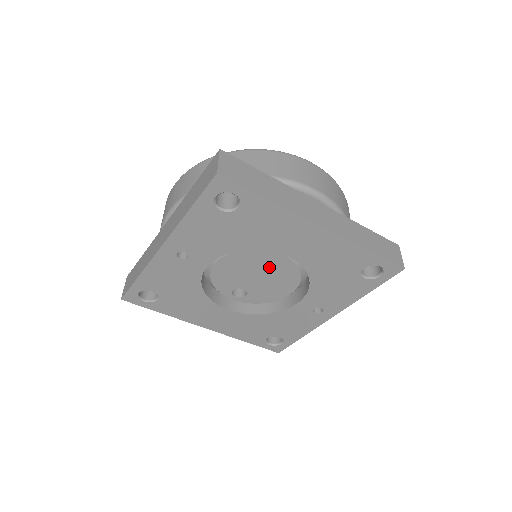
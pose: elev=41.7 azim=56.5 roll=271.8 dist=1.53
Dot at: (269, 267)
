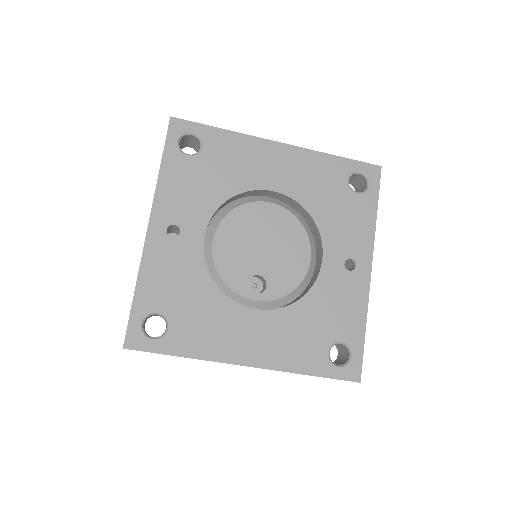
Dot at: (267, 227)
